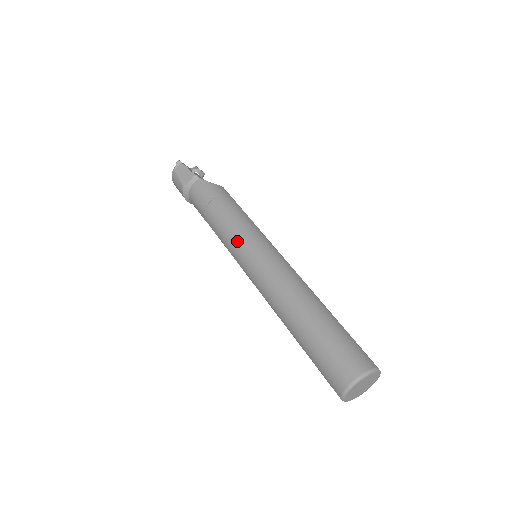
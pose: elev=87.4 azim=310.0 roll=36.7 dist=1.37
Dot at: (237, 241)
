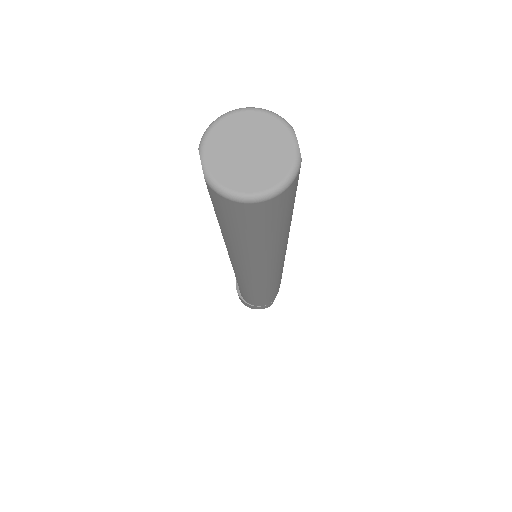
Dot at: occluded
